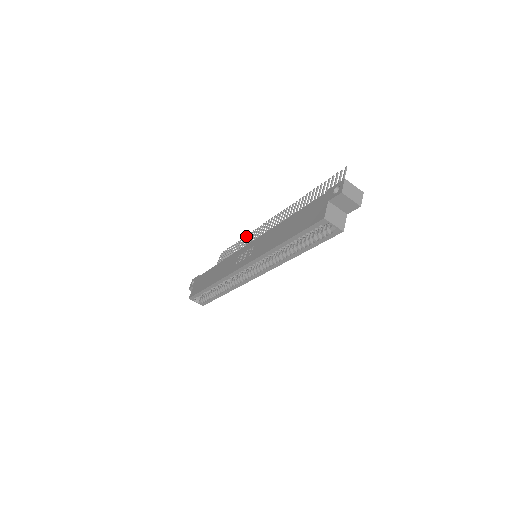
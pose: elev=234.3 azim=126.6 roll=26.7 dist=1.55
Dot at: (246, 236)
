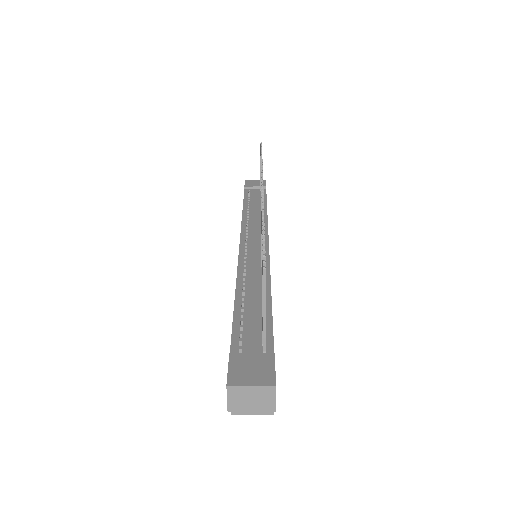
Dot at: (261, 162)
